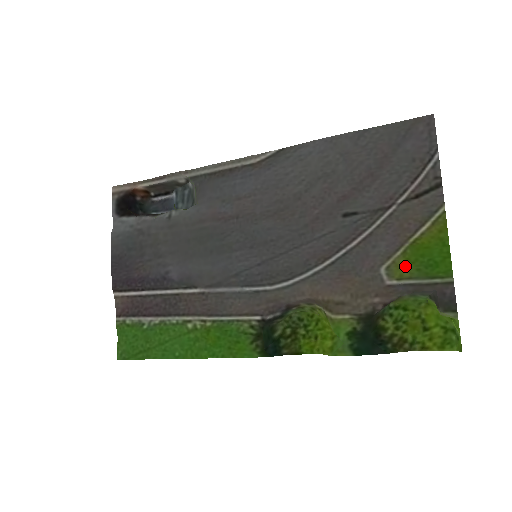
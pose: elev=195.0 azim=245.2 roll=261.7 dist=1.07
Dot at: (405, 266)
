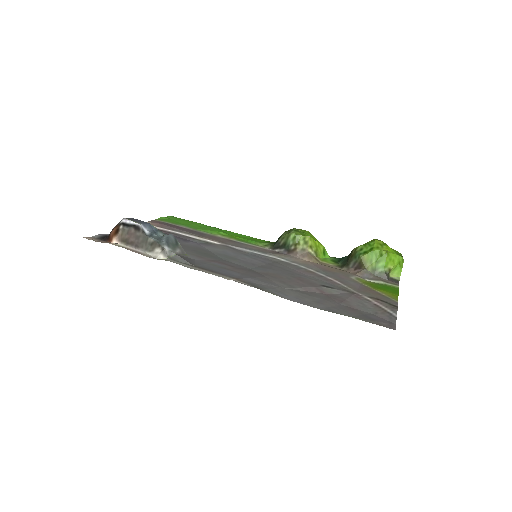
Dot at: (368, 283)
